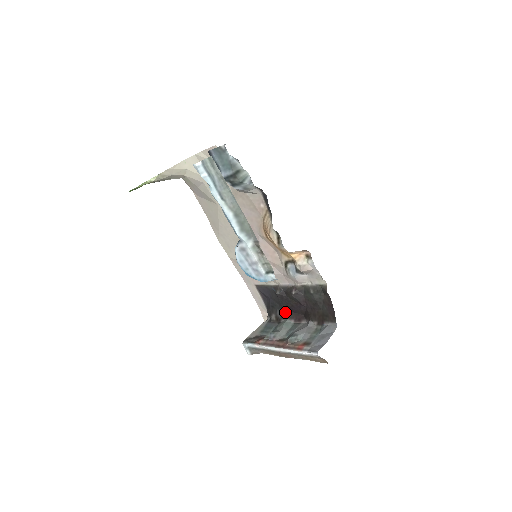
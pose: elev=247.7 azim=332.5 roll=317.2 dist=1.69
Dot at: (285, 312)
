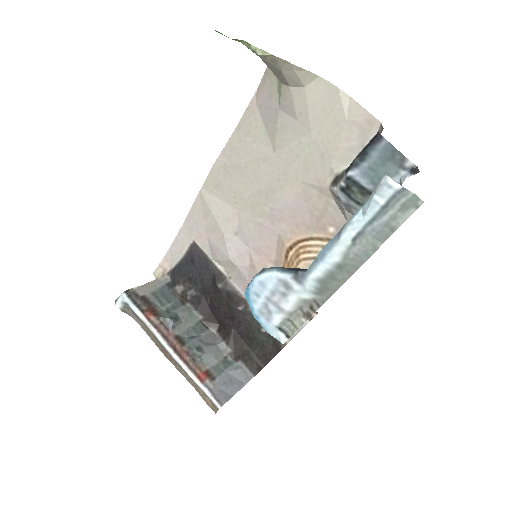
Dot at: (202, 302)
